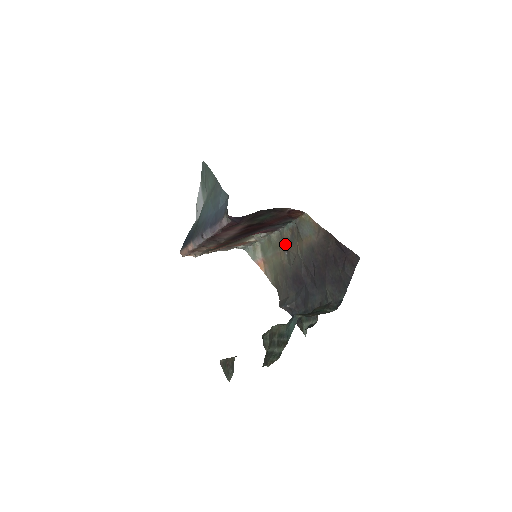
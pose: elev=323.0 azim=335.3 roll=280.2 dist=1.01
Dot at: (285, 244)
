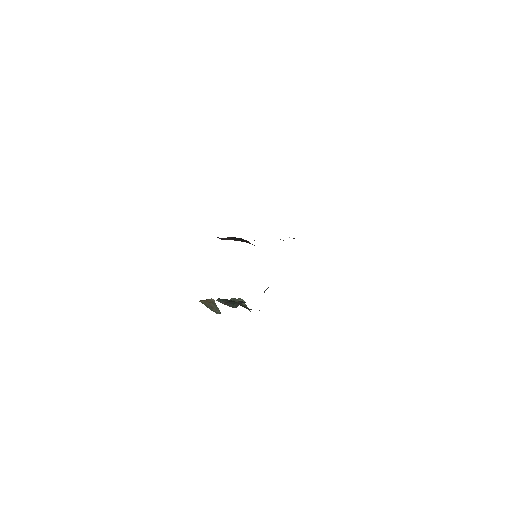
Dot at: occluded
